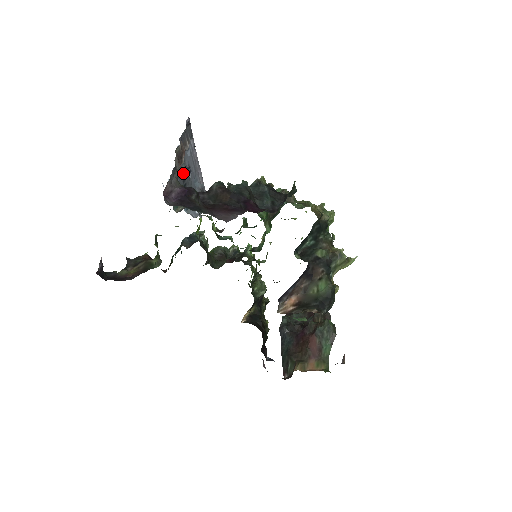
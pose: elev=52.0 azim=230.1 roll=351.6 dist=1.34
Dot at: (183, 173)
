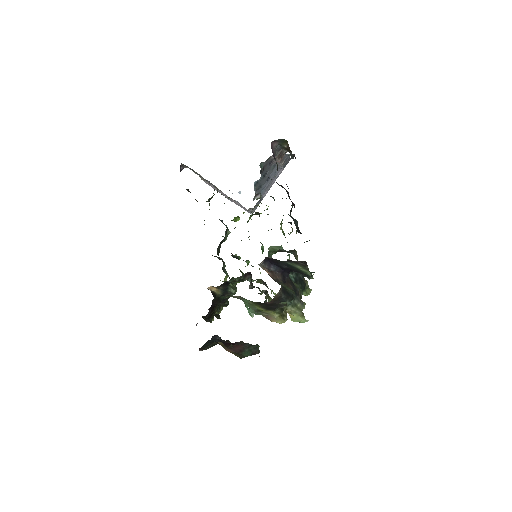
Dot at: (269, 170)
